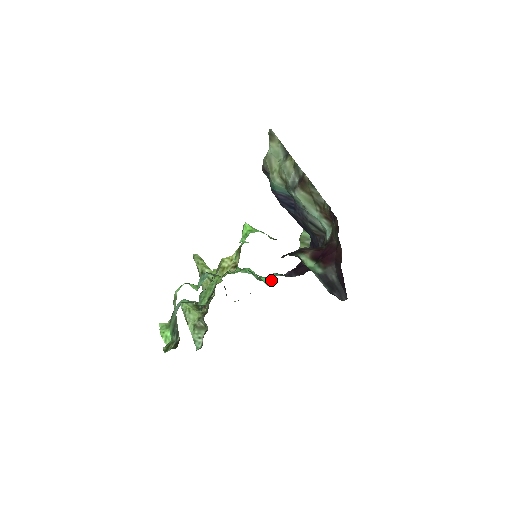
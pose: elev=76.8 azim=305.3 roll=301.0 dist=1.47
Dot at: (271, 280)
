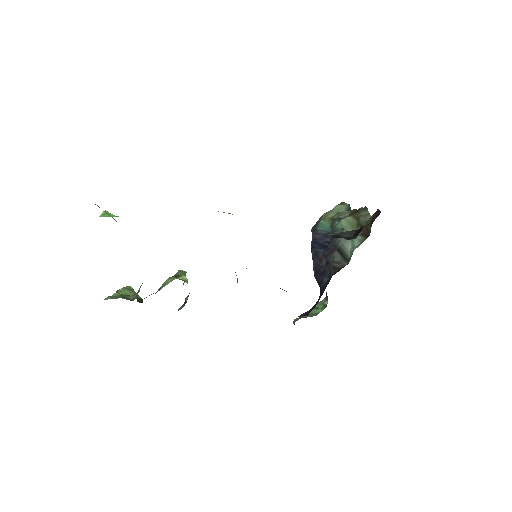
Dot at: occluded
